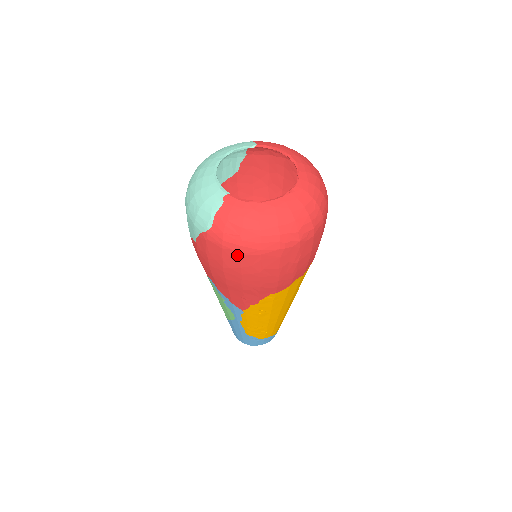
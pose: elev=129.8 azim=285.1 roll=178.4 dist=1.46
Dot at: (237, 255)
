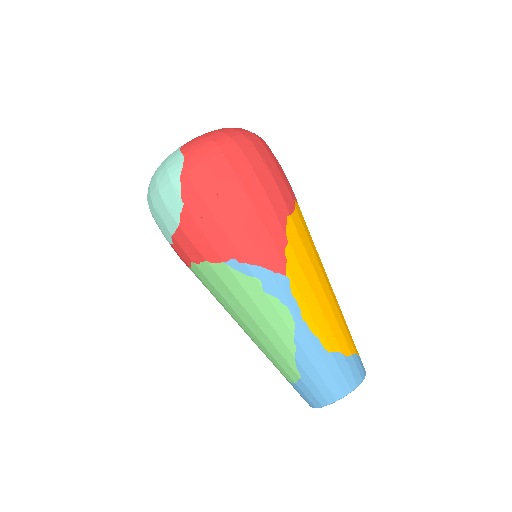
Dot at: (221, 158)
